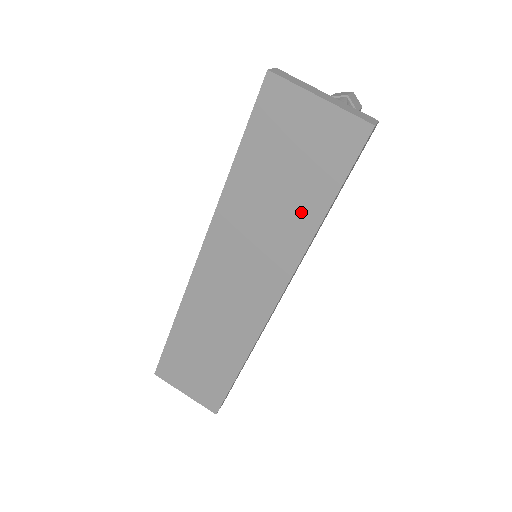
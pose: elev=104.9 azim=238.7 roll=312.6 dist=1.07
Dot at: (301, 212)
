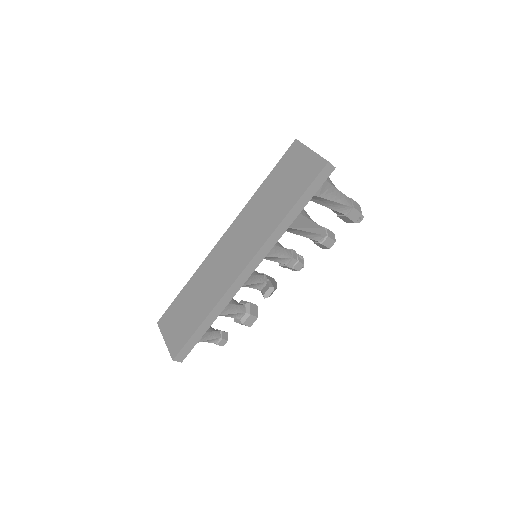
Dot at: (282, 206)
